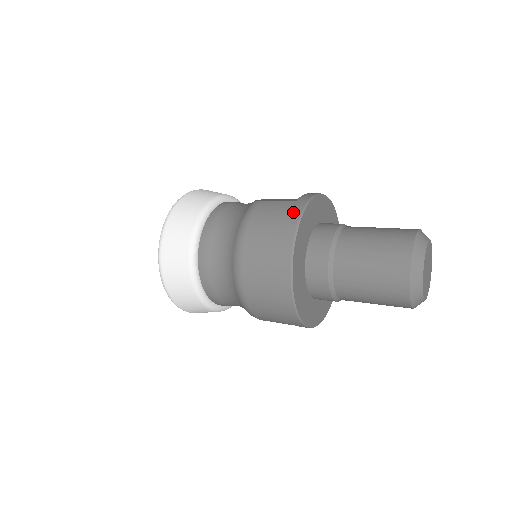
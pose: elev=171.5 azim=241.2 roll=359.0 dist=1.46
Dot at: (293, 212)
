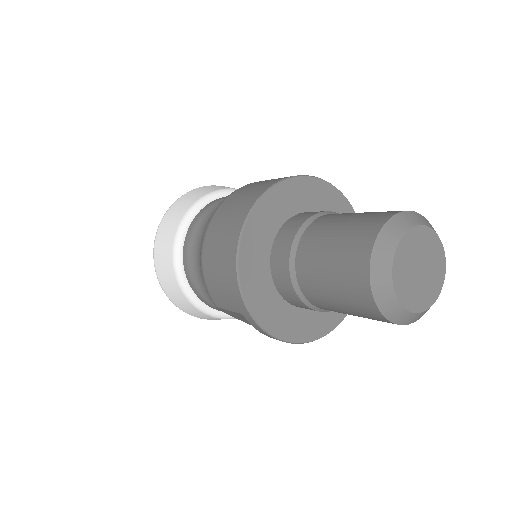
Dot at: occluded
